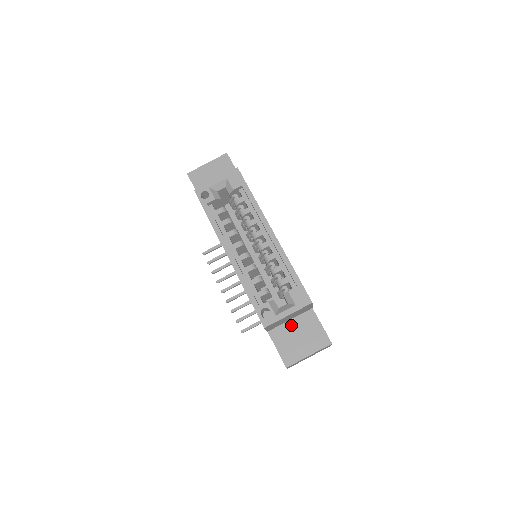
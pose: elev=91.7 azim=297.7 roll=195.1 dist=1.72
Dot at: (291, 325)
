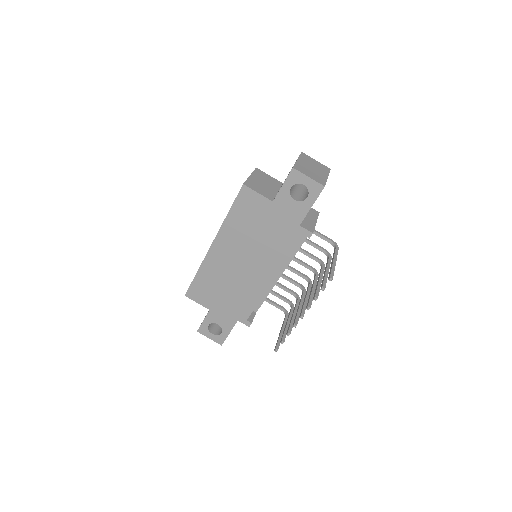
Dot at: occluded
